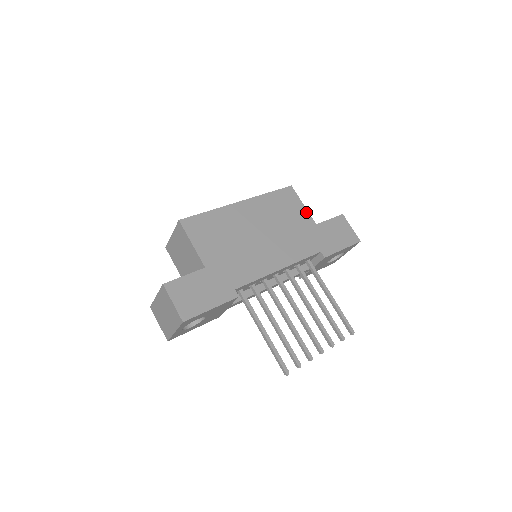
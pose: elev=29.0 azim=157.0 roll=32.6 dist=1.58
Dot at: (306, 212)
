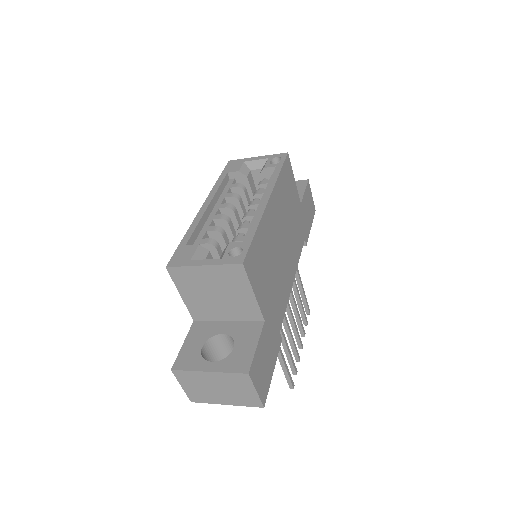
Dot at: (296, 189)
